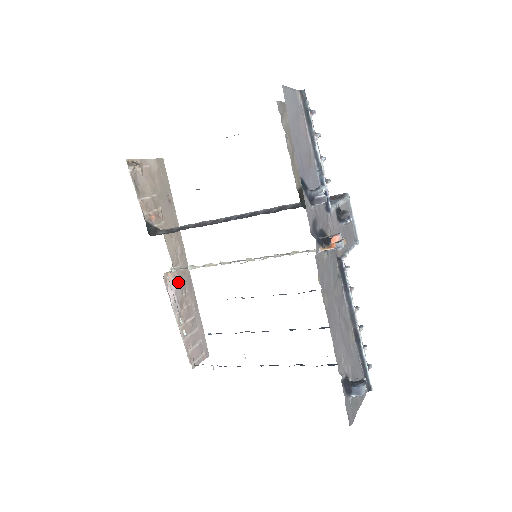
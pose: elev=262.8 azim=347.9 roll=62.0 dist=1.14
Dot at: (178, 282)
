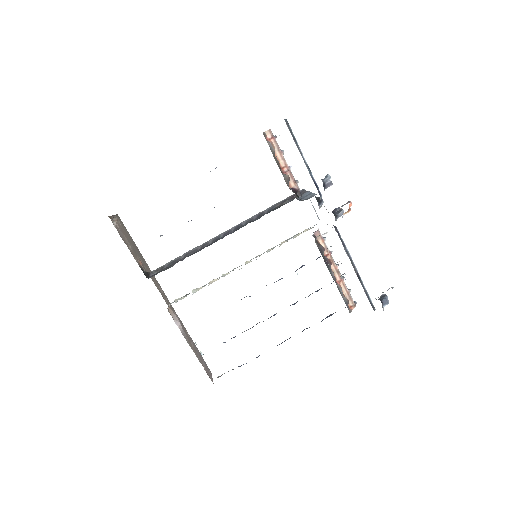
Dot at: occluded
